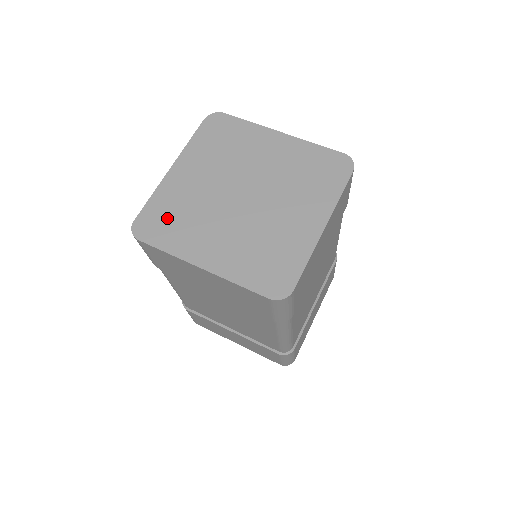
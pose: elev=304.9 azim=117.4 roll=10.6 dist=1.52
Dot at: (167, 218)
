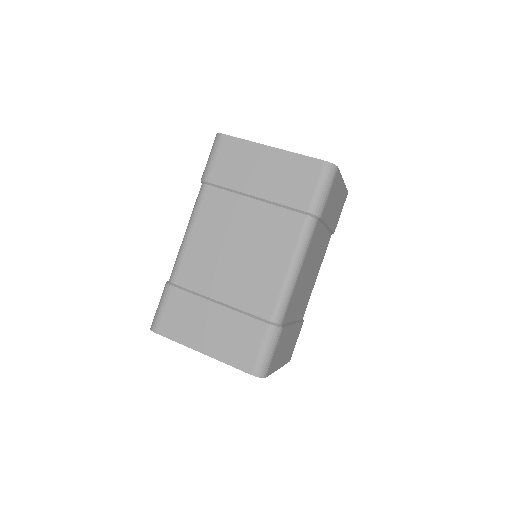
Dot at: occluded
